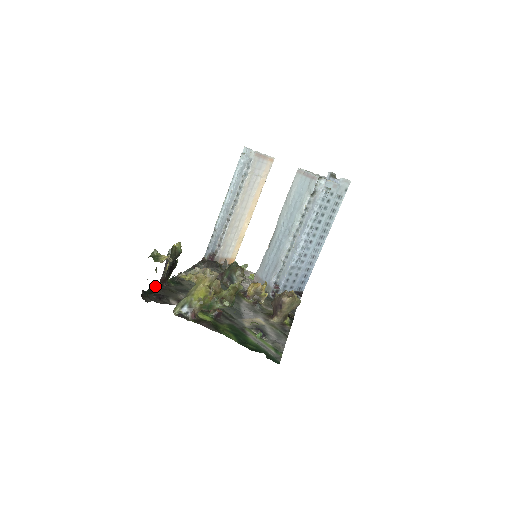
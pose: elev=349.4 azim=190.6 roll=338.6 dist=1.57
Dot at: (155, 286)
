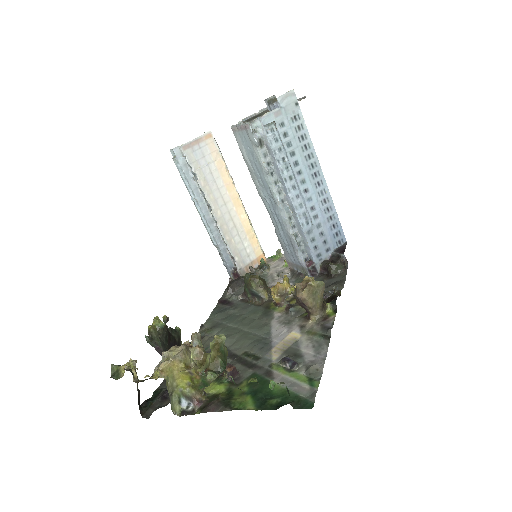
Dot at: occluded
